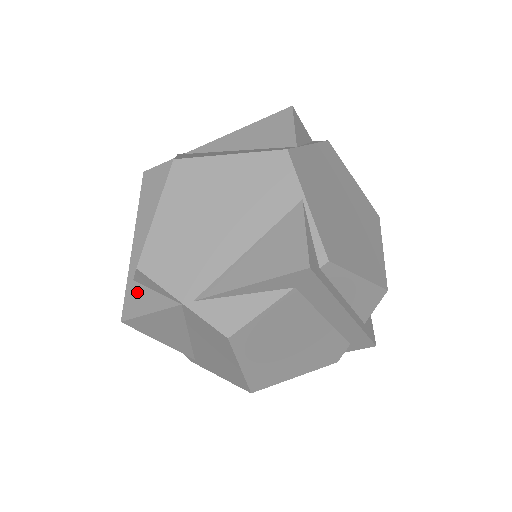
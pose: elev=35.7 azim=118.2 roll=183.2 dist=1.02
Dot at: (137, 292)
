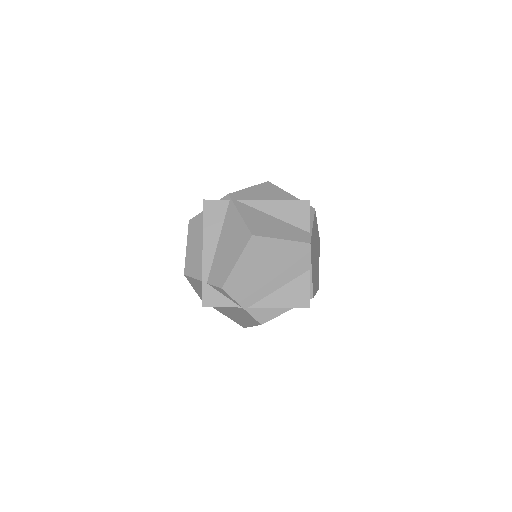
Dot at: (211, 292)
